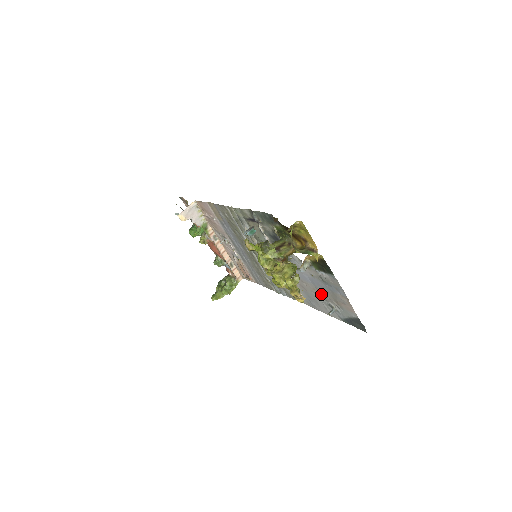
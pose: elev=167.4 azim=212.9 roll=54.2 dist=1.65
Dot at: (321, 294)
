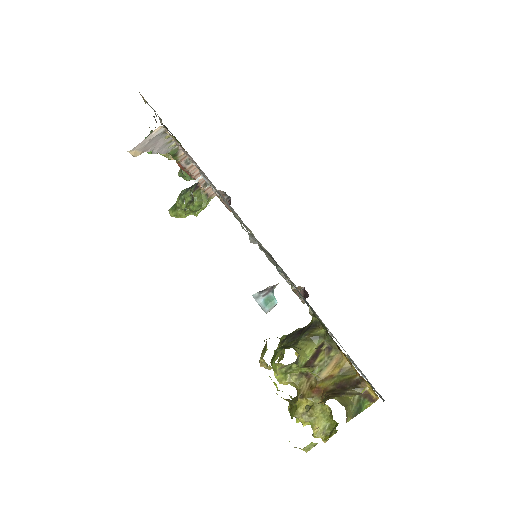
Dot at: occluded
